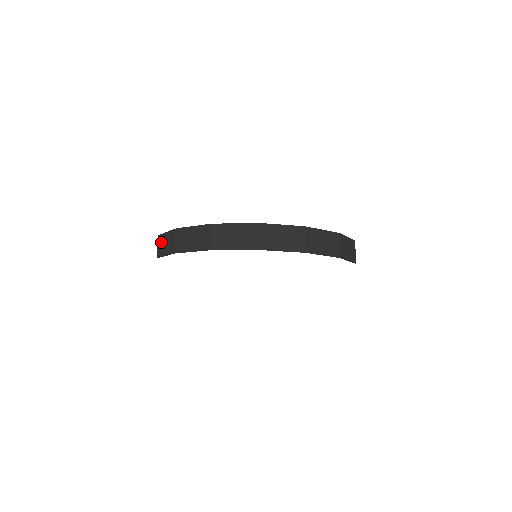
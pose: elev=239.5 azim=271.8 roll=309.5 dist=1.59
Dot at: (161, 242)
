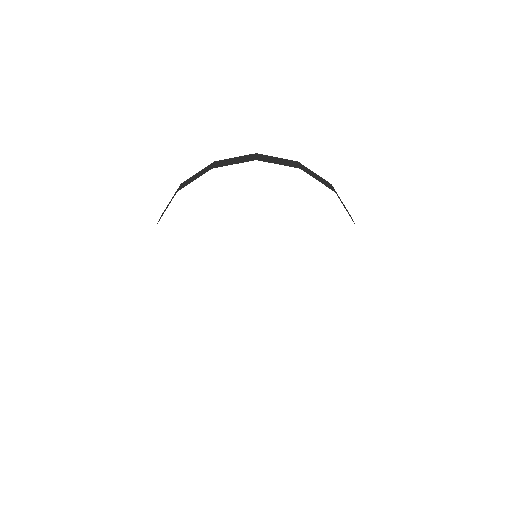
Dot at: occluded
